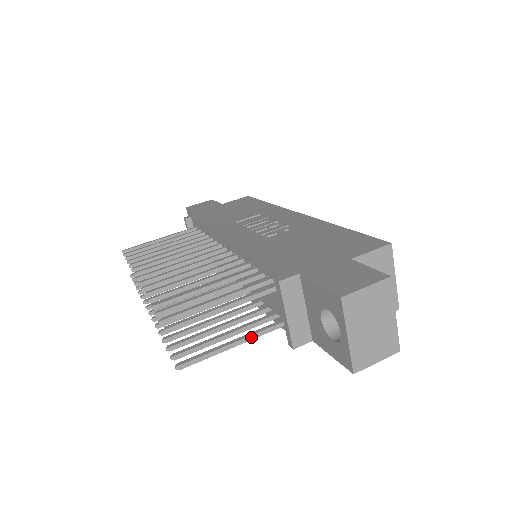
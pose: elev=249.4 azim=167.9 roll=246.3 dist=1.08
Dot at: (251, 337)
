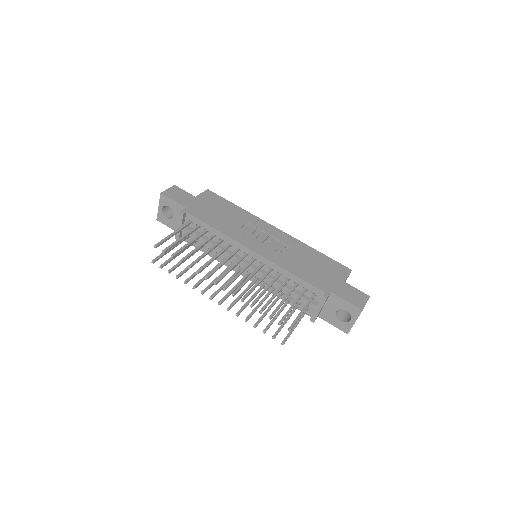
Dot at: (300, 320)
